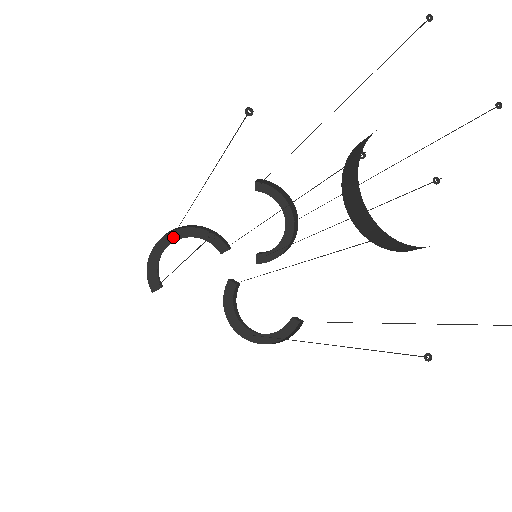
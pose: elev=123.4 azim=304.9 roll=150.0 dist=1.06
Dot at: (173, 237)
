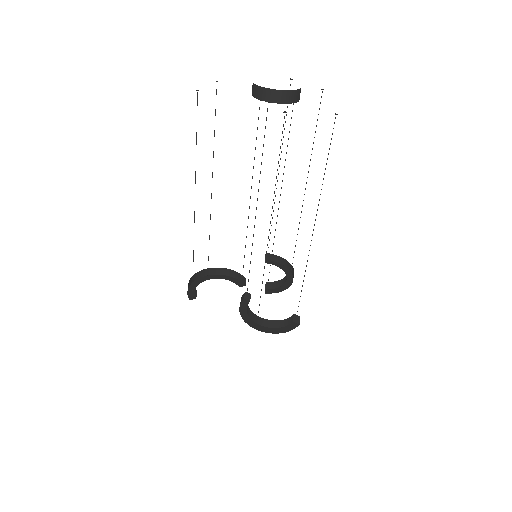
Dot at: (208, 278)
